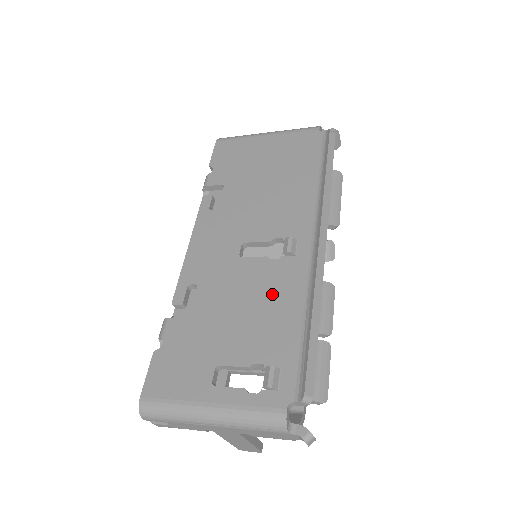
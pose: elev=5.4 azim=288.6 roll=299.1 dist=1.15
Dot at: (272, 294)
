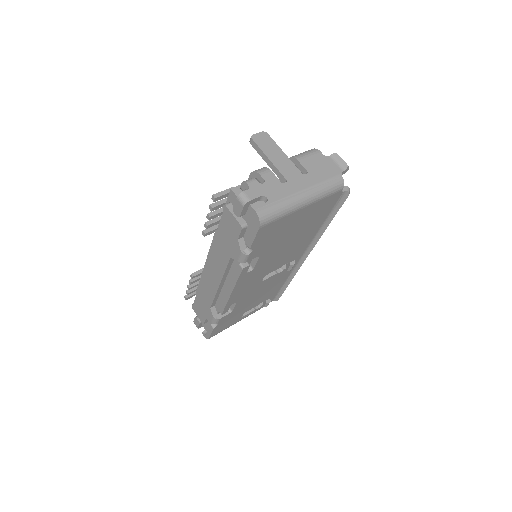
Dot at: (274, 284)
